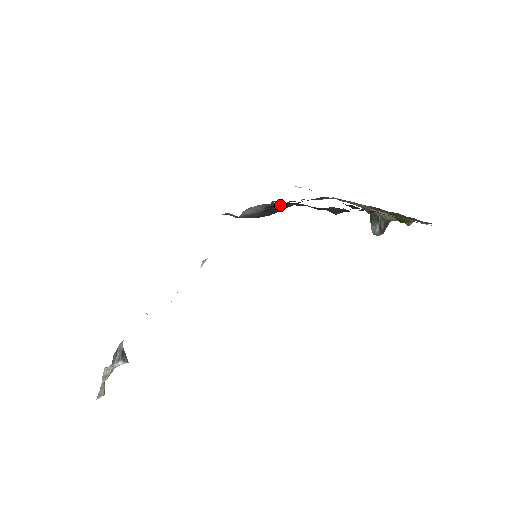
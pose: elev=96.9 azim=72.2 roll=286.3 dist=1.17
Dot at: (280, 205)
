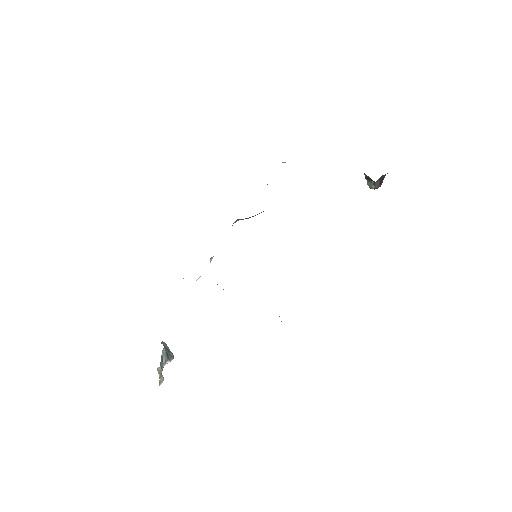
Dot at: occluded
